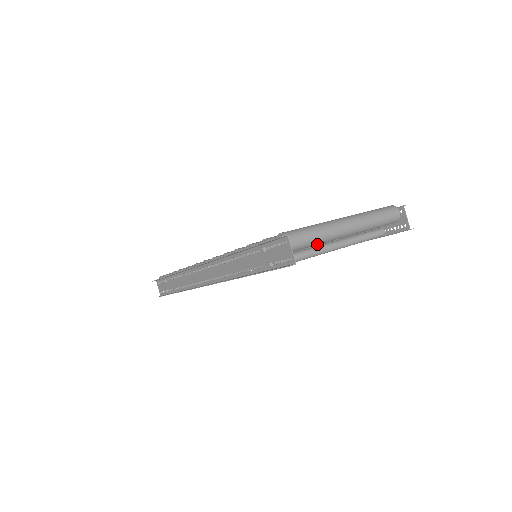
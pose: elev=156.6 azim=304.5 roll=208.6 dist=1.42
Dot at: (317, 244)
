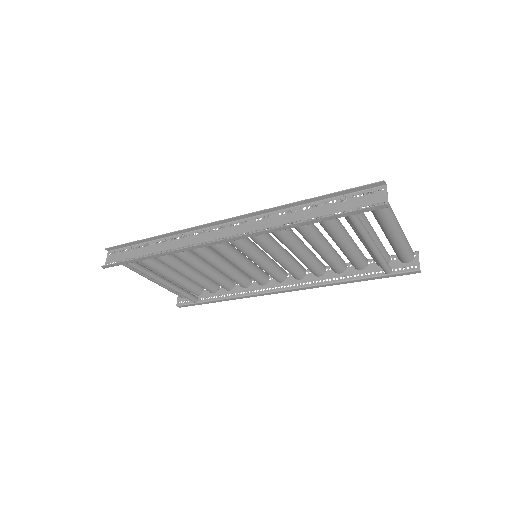
Dot at: (385, 219)
